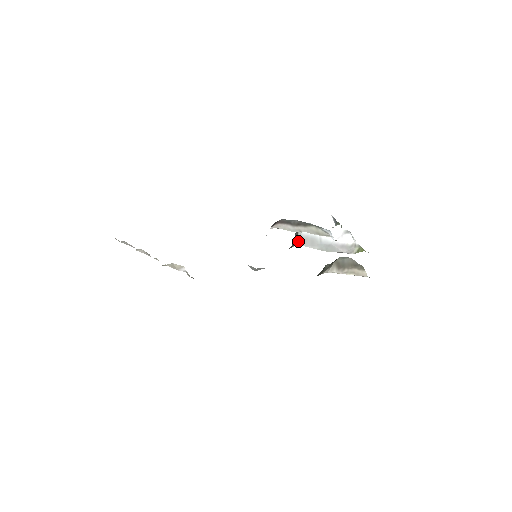
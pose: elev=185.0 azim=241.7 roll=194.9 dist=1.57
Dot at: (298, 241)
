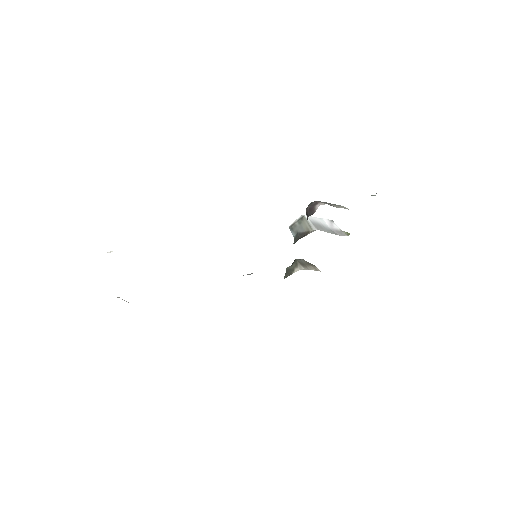
Dot at: (313, 227)
